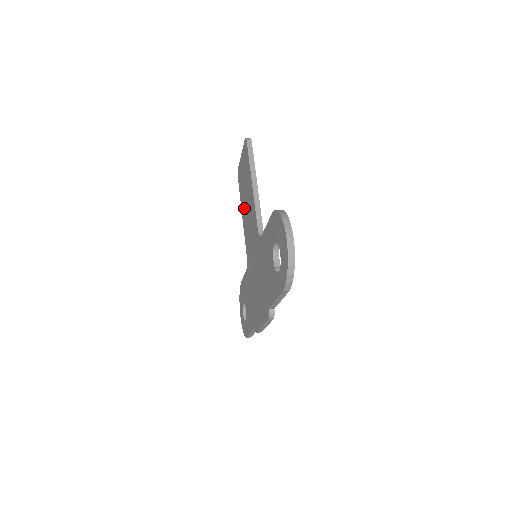
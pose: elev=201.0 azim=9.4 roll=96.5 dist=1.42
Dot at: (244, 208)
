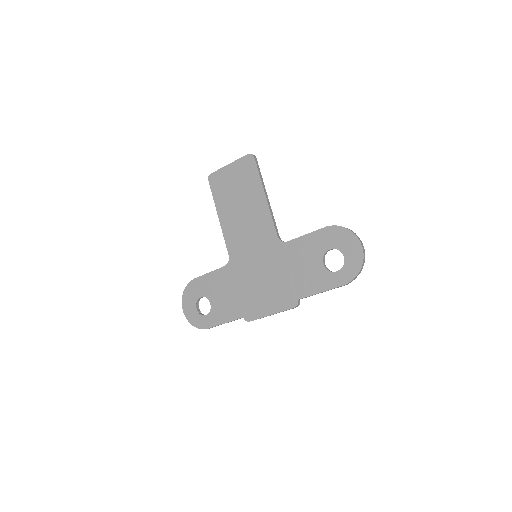
Dot at: (230, 212)
